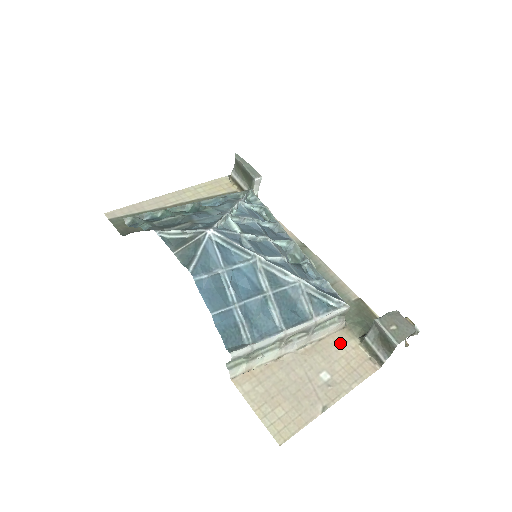
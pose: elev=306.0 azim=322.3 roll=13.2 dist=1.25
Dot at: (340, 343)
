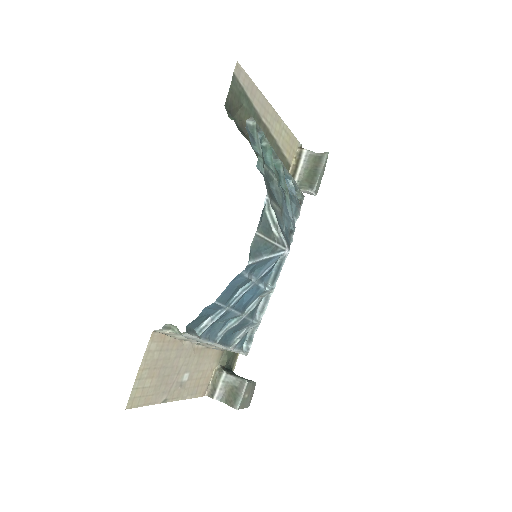
Dot at: (211, 360)
